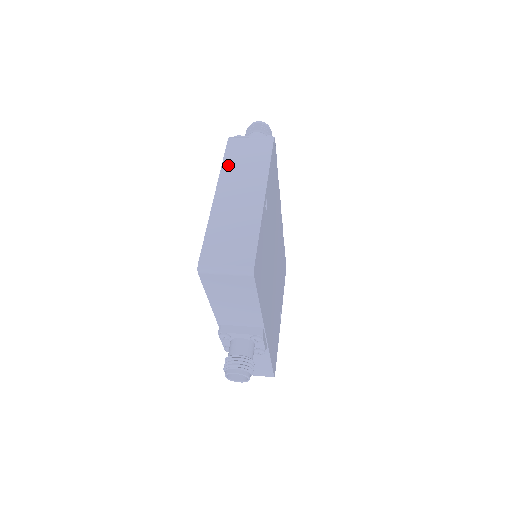
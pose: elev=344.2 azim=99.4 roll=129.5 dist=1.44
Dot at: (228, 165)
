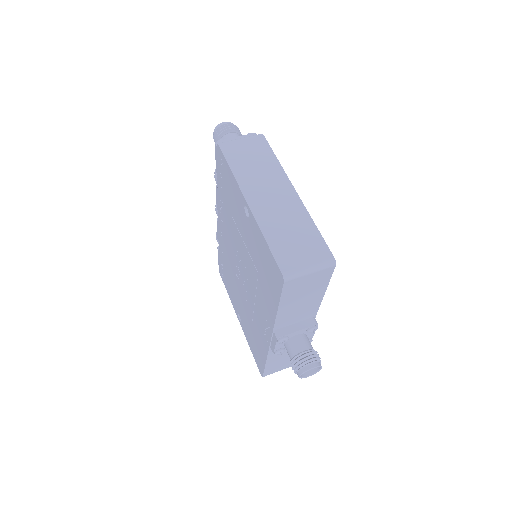
Dot at: (239, 171)
